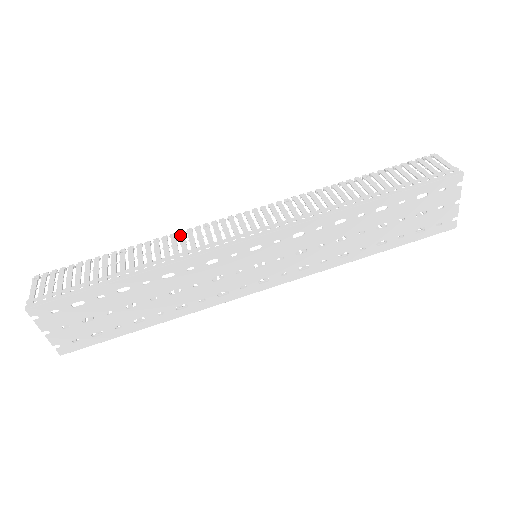
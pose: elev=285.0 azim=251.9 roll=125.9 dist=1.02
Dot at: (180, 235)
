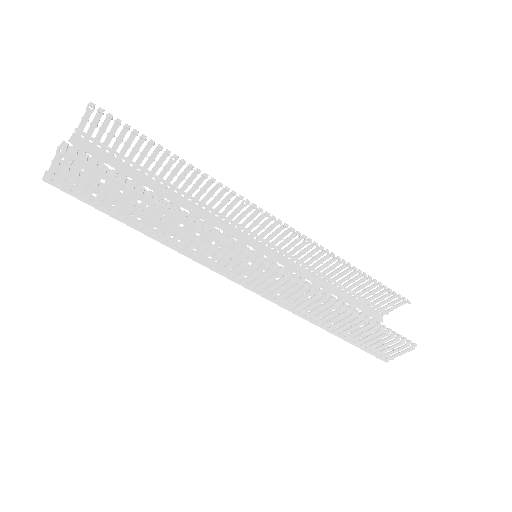
Dot at: (211, 238)
